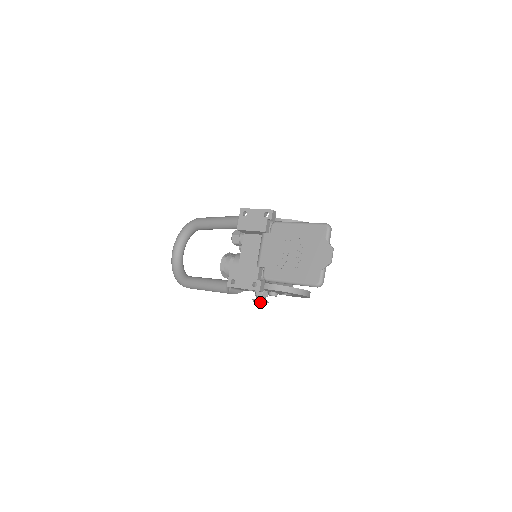
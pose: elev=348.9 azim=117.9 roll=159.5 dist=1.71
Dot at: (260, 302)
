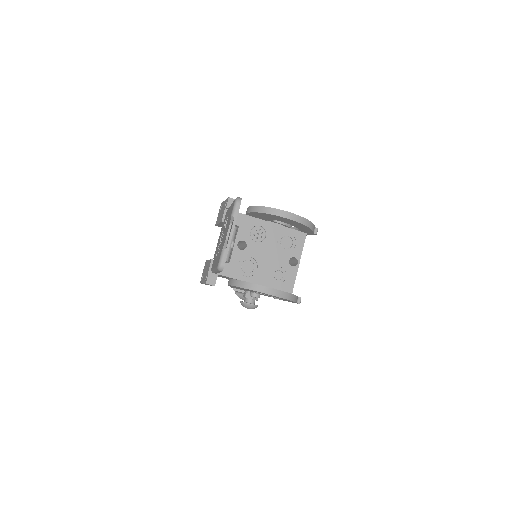
Dot at: (243, 304)
